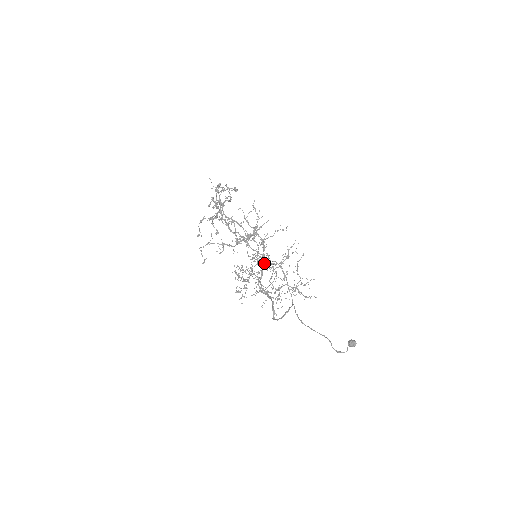
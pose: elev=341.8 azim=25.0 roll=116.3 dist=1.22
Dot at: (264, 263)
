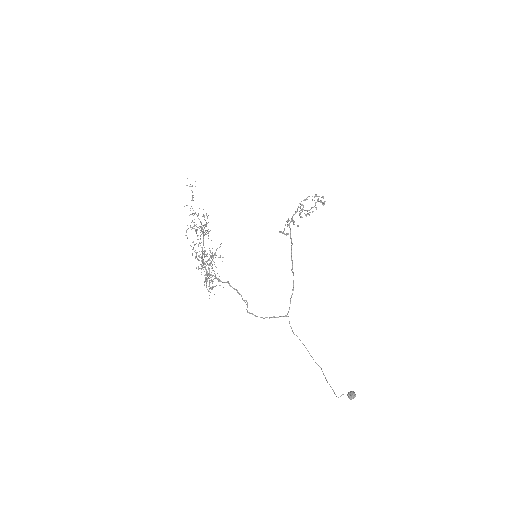
Dot at: occluded
